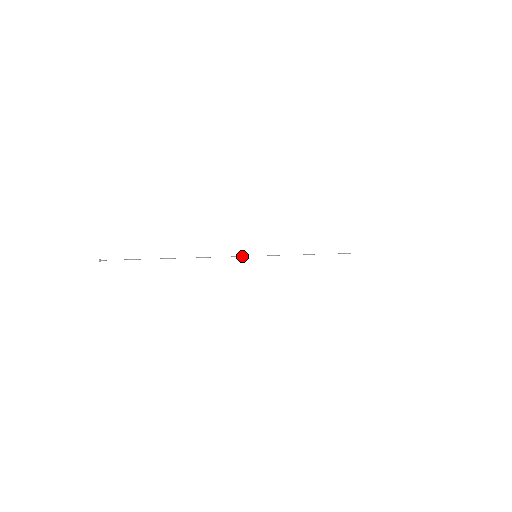
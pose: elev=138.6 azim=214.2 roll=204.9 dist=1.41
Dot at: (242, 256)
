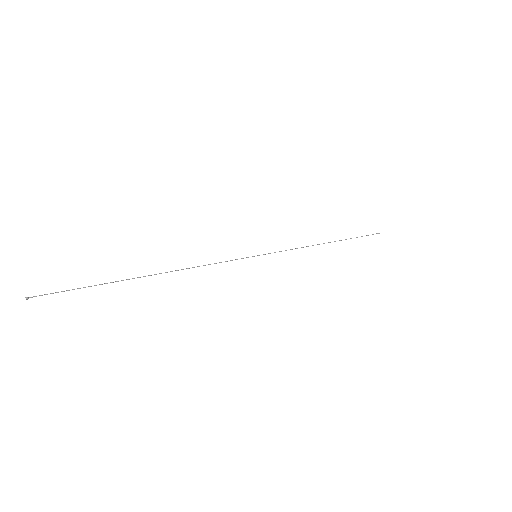
Dot at: (237, 259)
